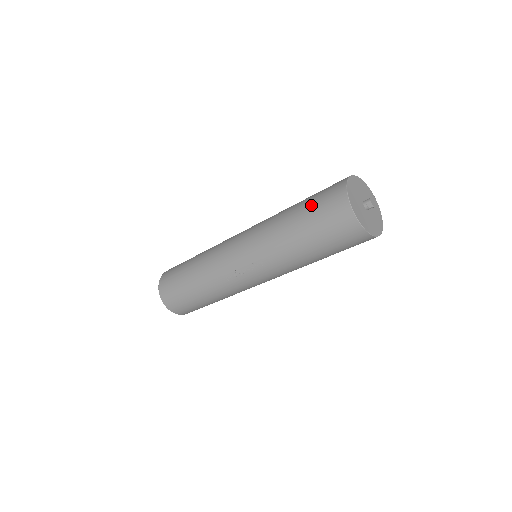
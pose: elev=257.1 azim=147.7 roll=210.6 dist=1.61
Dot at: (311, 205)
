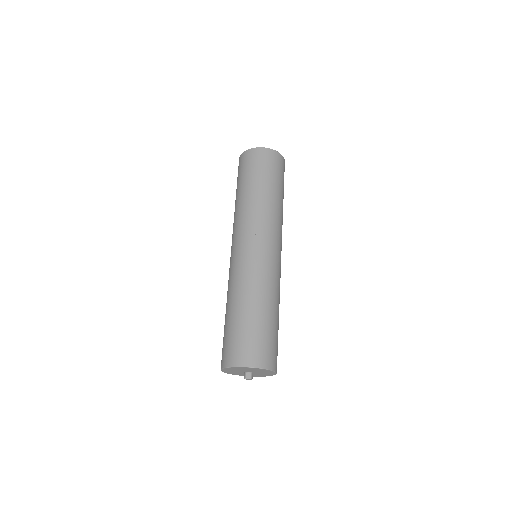
Dot at: (240, 178)
